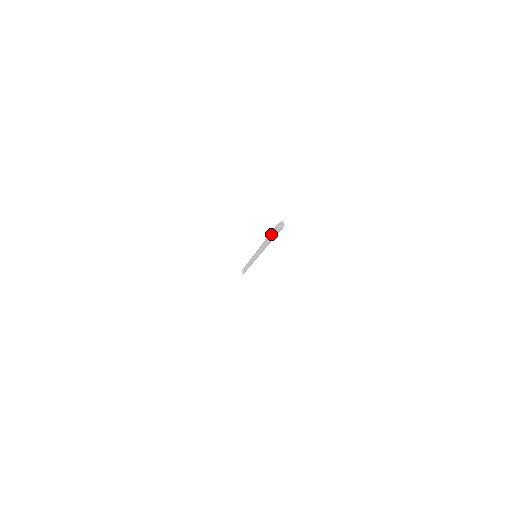
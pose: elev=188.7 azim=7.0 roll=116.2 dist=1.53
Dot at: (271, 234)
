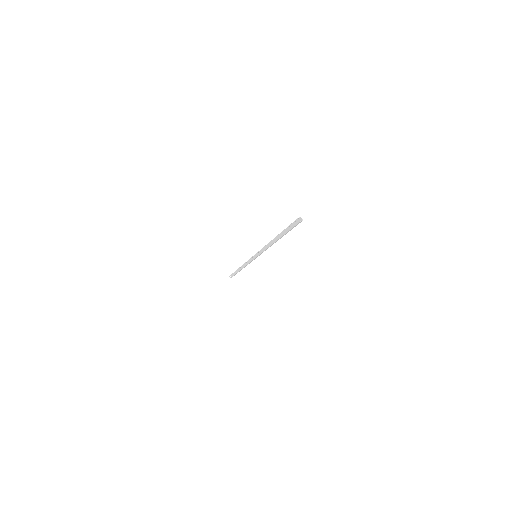
Dot at: occluded
